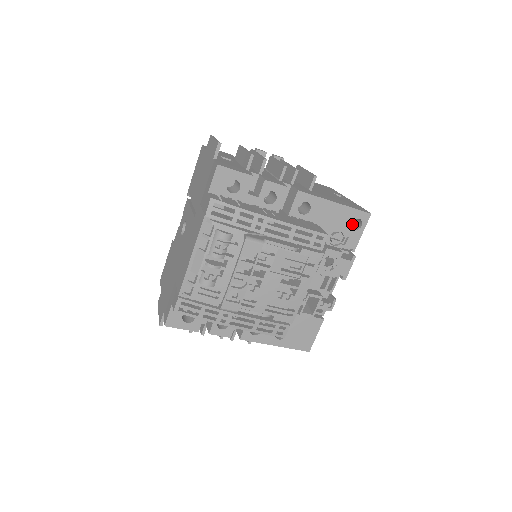
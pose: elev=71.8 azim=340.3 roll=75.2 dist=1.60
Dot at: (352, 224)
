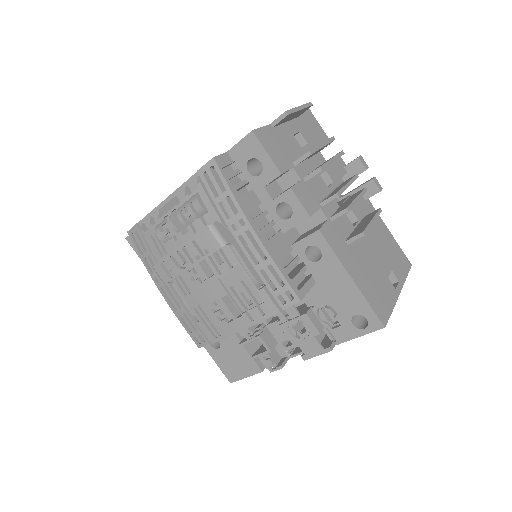
Dot at: (364, 317)
